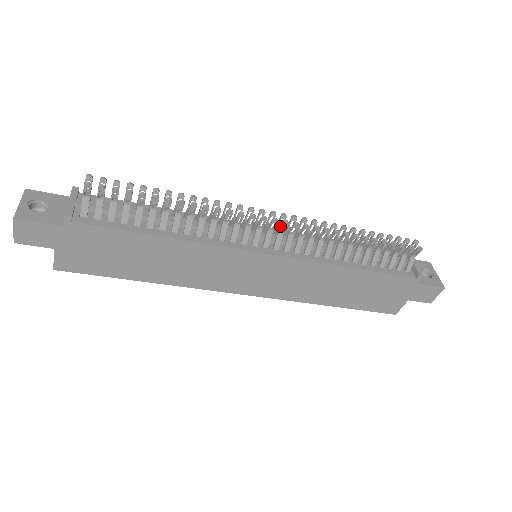
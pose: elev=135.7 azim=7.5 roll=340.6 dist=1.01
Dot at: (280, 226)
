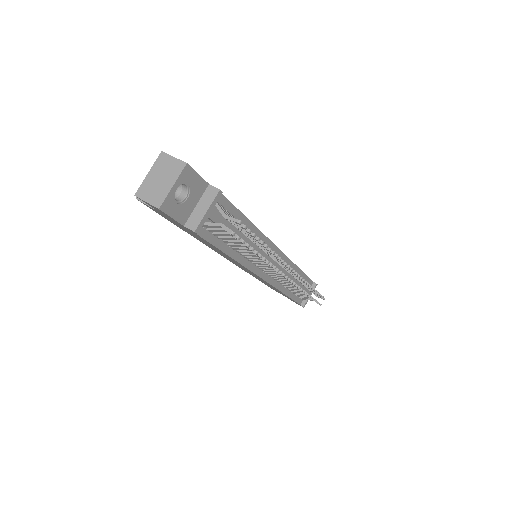
Dot at: occluded
